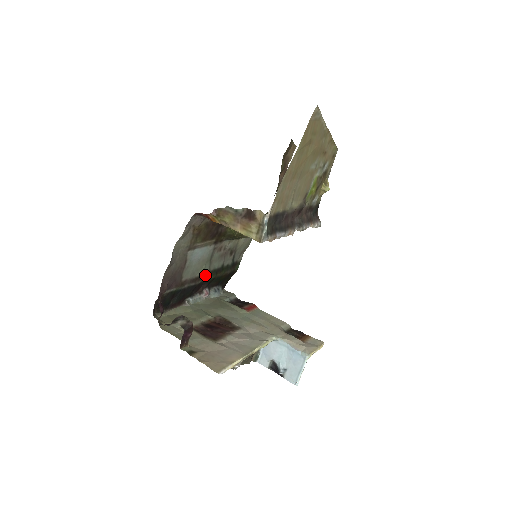
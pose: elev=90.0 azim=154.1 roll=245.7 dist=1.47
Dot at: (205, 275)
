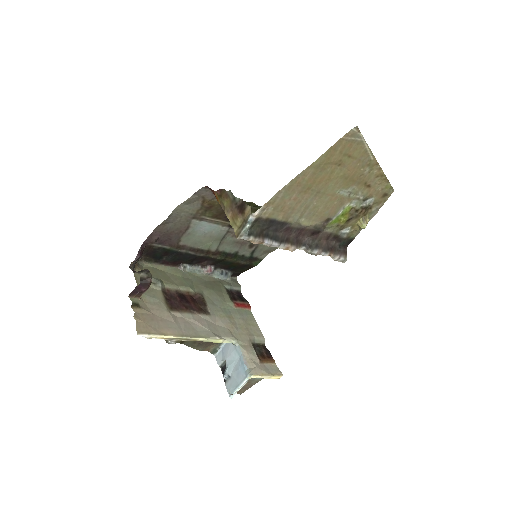
Dot at: (211, 252)
